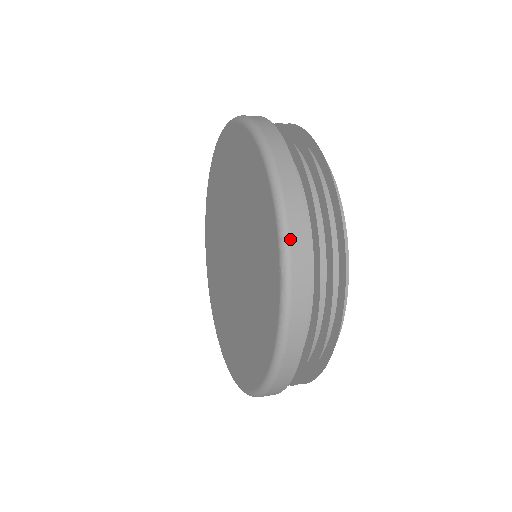
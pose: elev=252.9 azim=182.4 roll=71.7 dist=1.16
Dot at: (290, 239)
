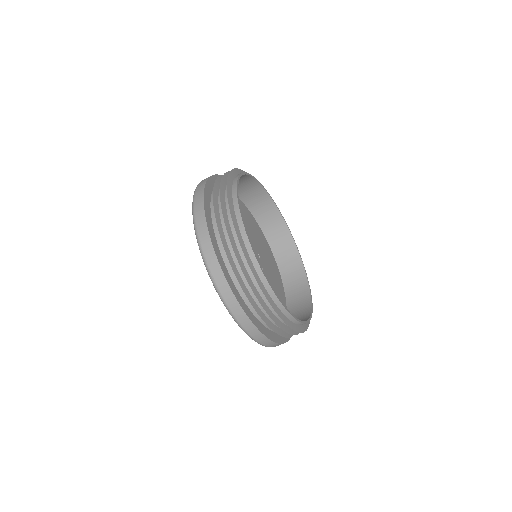
Dot at: (195, 209)
